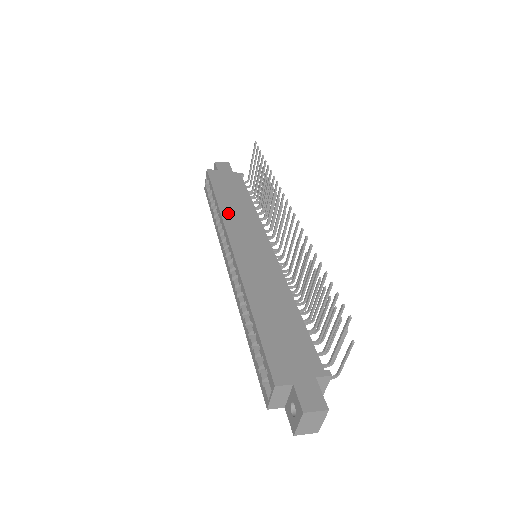
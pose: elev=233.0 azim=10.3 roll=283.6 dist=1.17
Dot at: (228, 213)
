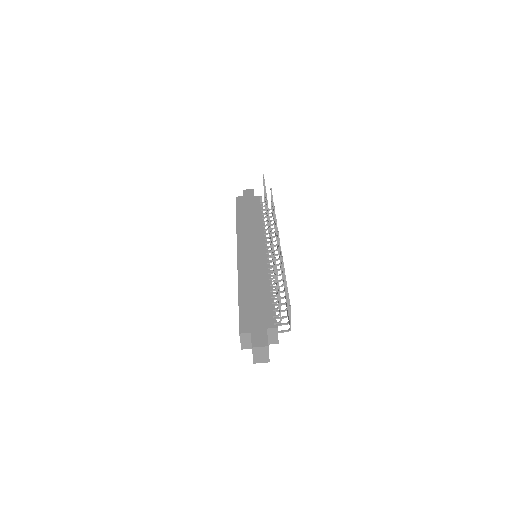
Dot at: (242, 228)
